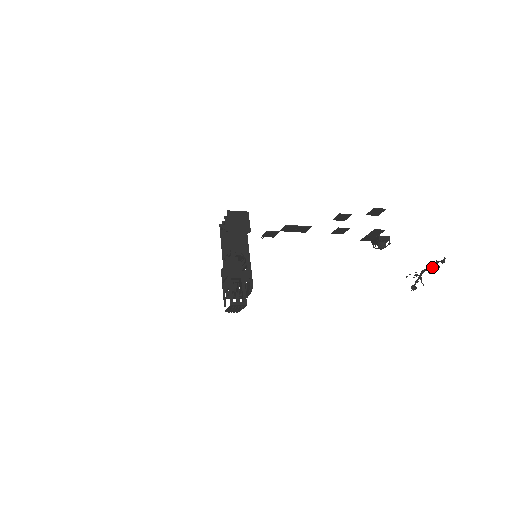
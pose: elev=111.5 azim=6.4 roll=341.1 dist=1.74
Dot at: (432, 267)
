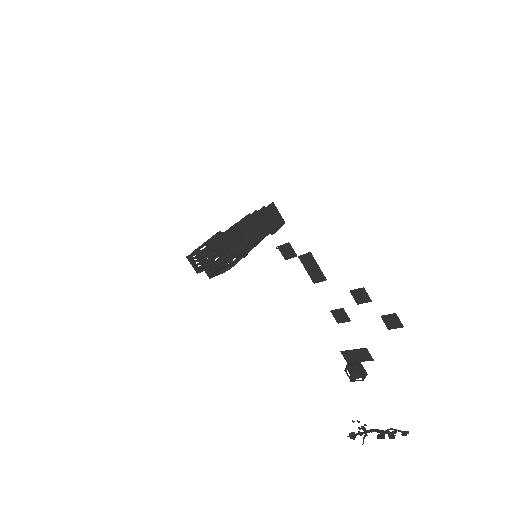
Dot at: (388, 431)
